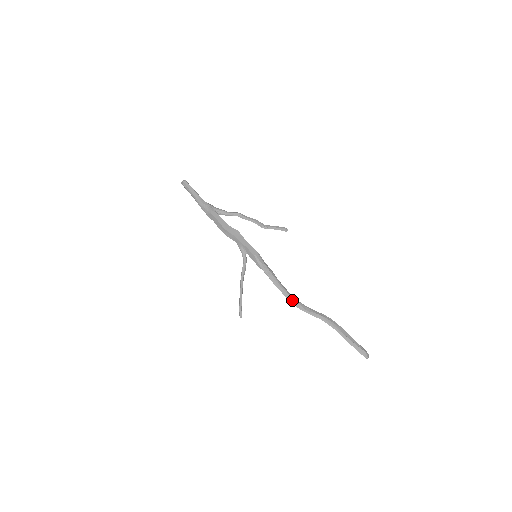
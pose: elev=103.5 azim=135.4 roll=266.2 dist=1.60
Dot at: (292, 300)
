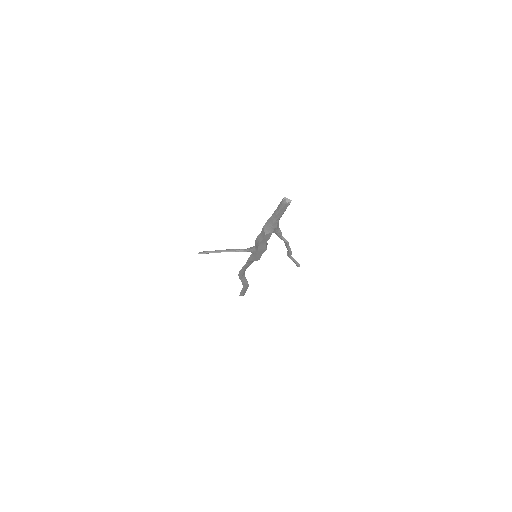
Dot at: (241, 274)
